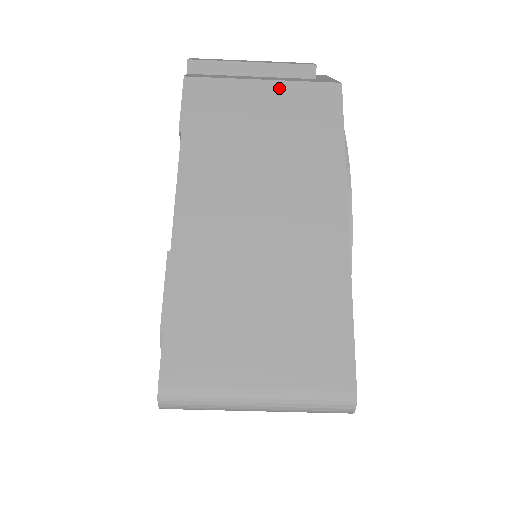
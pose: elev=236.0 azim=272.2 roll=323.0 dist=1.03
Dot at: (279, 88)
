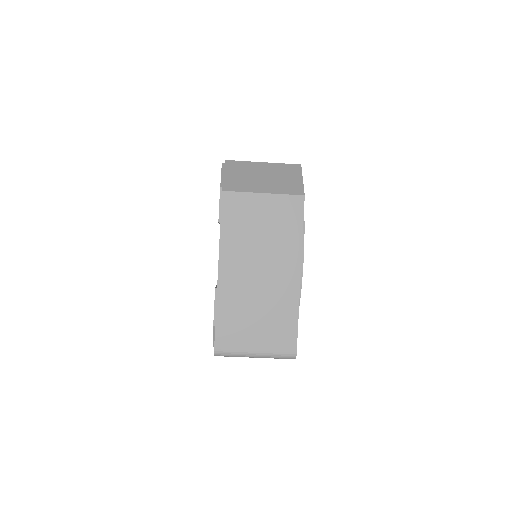
Dot at: (271, 199)
